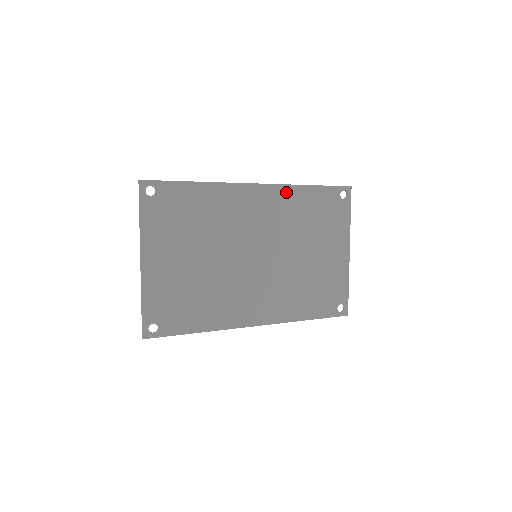
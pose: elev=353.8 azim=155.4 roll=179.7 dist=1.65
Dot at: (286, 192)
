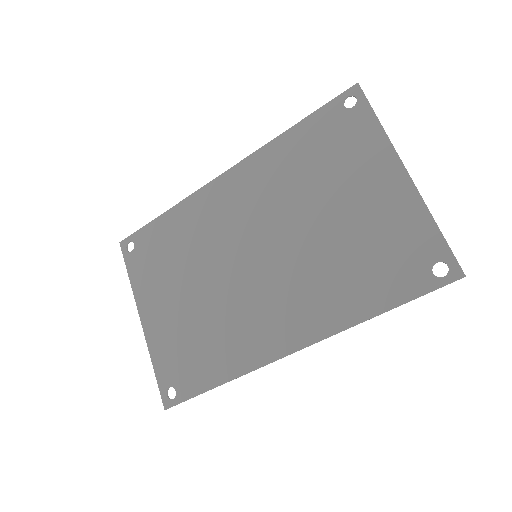
Dot at: (263, 157)
